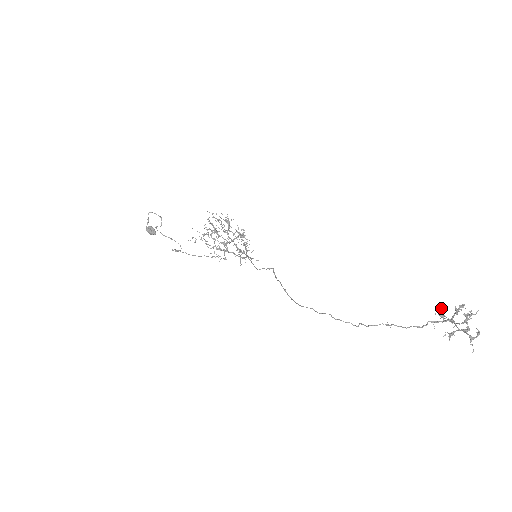
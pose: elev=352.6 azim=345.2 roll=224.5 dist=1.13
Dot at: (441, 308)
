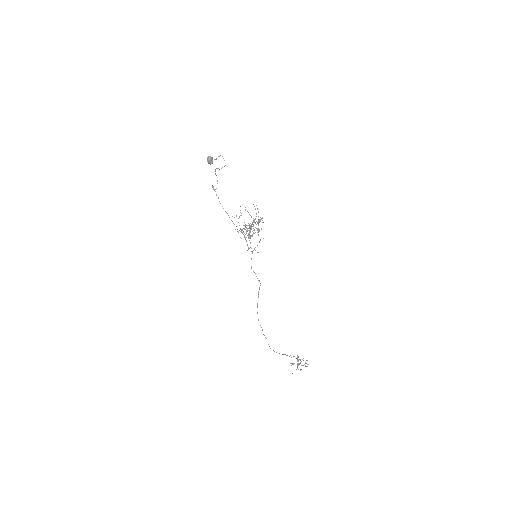
Dot at: occluded
